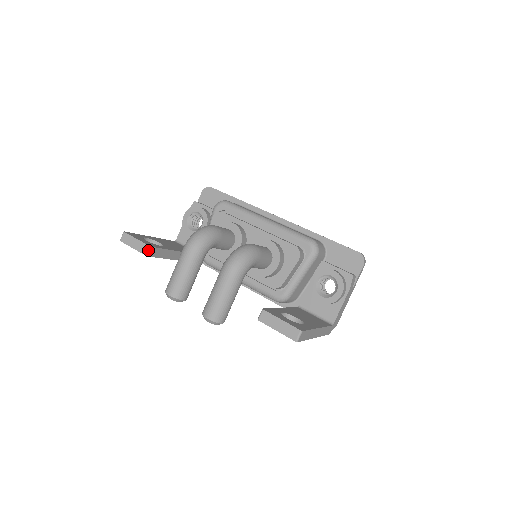
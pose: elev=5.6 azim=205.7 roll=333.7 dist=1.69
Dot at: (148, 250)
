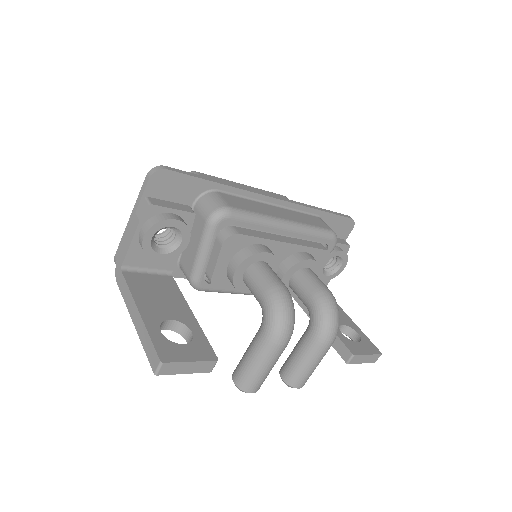
Dot at: (214, 366)
